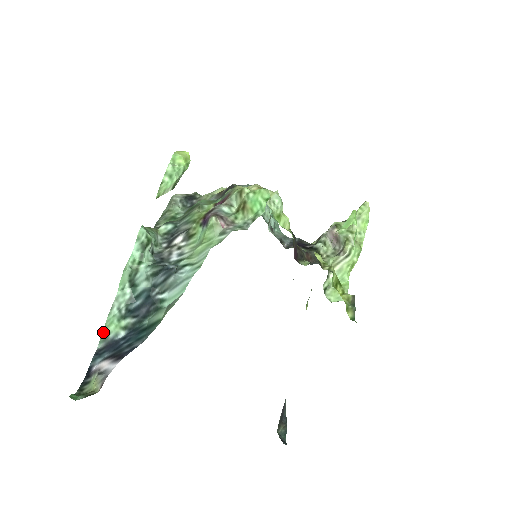
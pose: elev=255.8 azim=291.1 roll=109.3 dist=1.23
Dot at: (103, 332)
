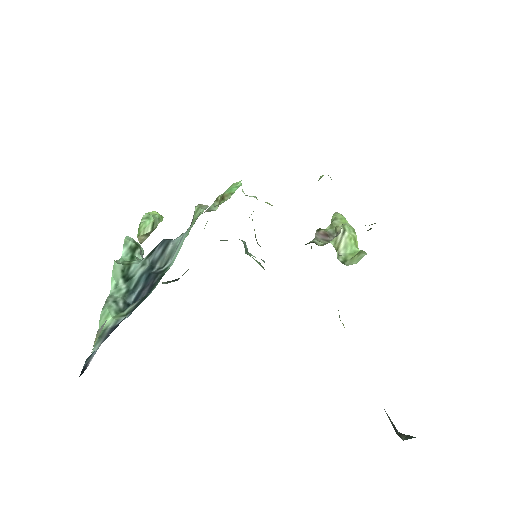
Dot at: occluded
